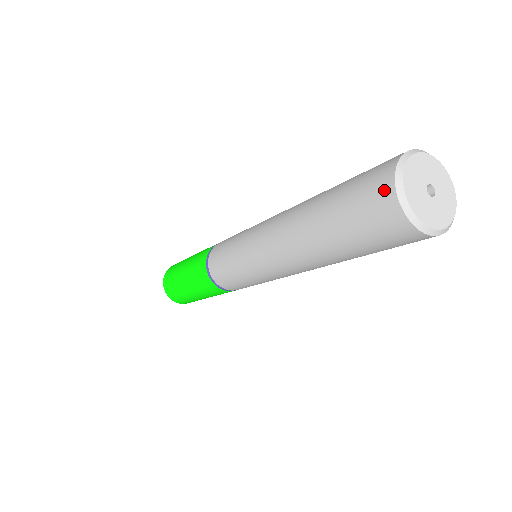
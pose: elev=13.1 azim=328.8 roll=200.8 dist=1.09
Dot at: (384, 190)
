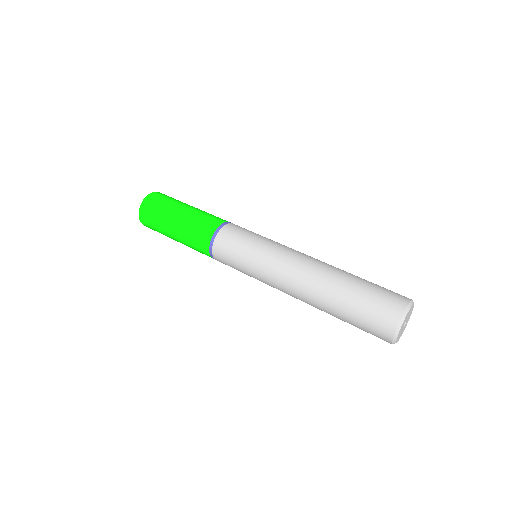
Dot at: occluded
